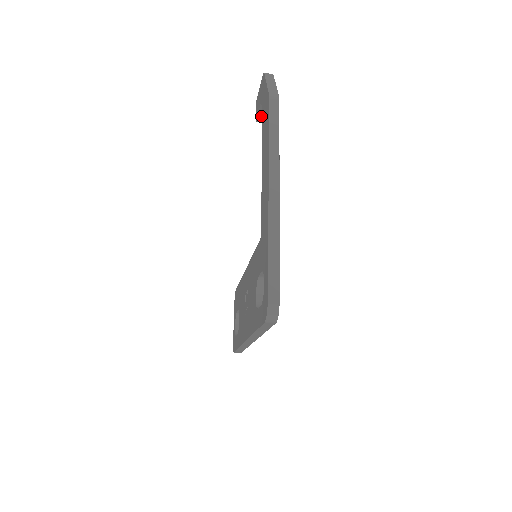
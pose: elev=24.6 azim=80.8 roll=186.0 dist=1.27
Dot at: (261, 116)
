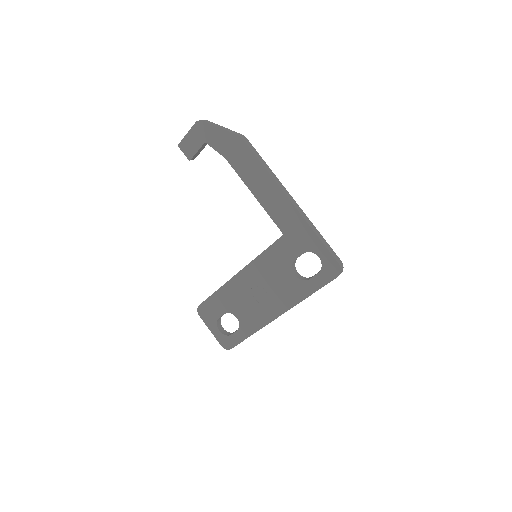
Dot at: (196, 155)
